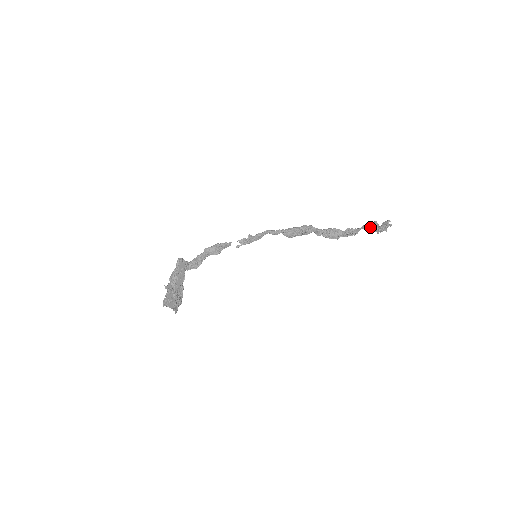
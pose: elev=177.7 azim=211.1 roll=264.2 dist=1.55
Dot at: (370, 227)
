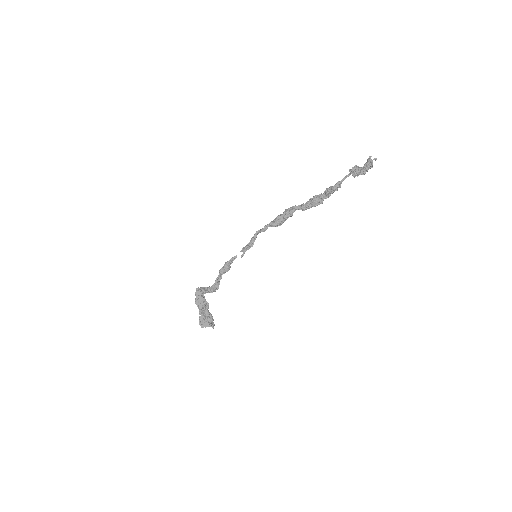
Dot at: (352, 174)
